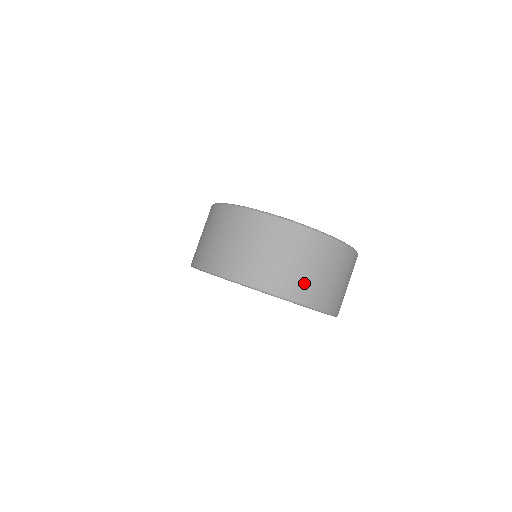
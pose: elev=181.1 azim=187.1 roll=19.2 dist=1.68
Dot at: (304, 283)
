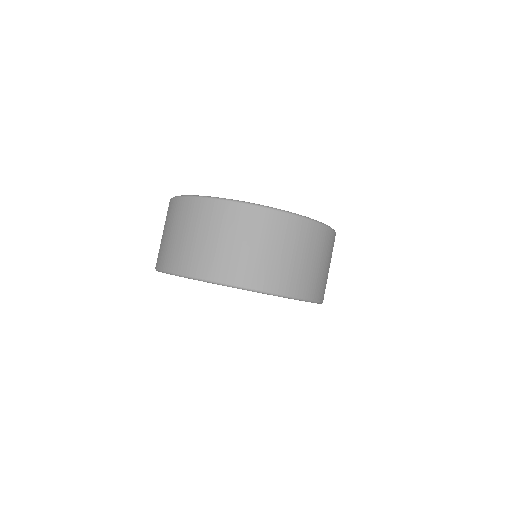
Dot at: (181, 252)
